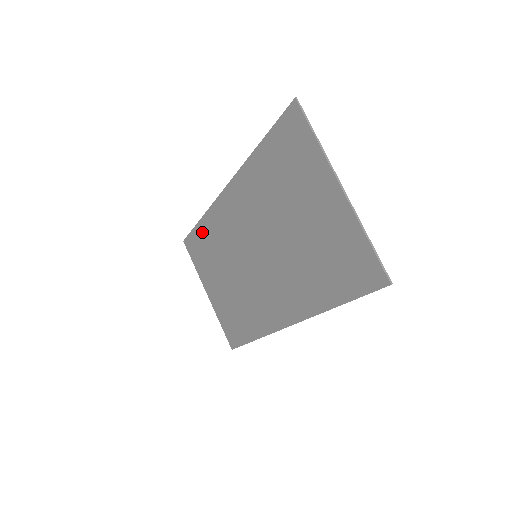
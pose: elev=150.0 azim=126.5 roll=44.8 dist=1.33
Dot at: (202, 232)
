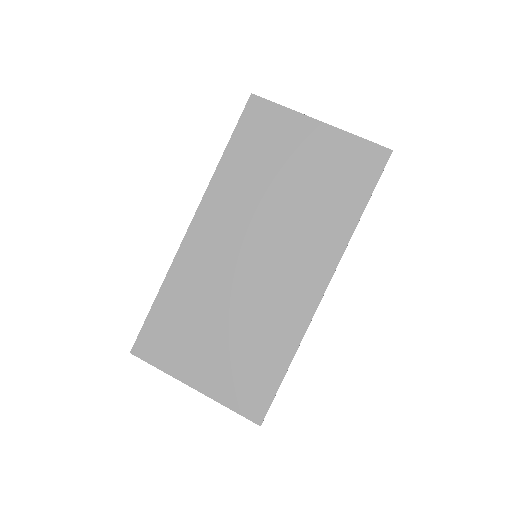
Dot at: (165, 305)
